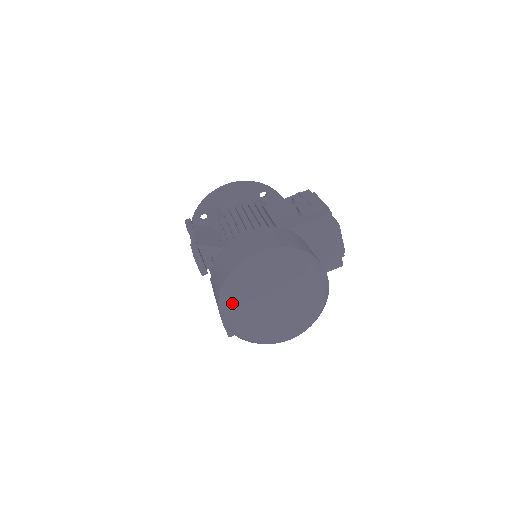
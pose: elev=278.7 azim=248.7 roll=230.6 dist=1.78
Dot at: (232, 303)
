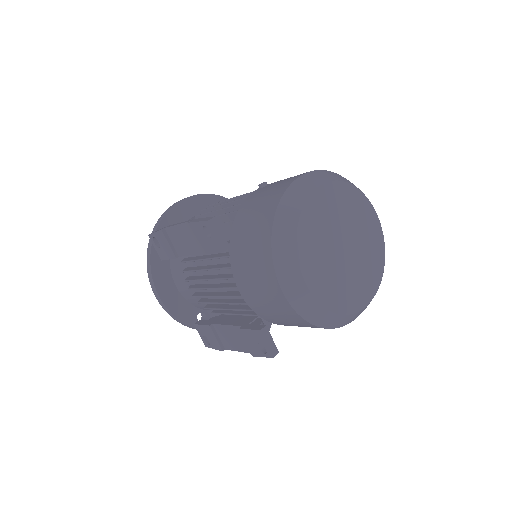
Dot at: (296, 245)
